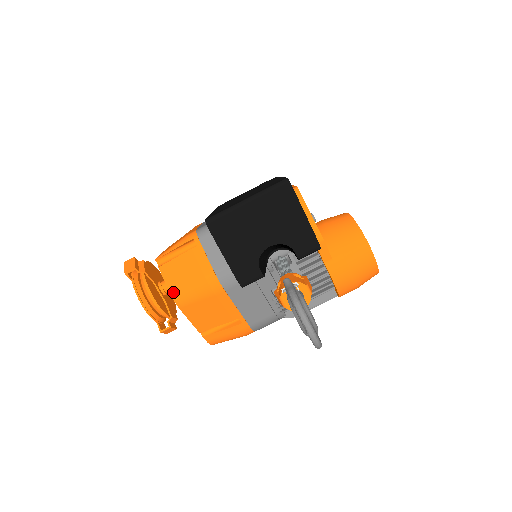
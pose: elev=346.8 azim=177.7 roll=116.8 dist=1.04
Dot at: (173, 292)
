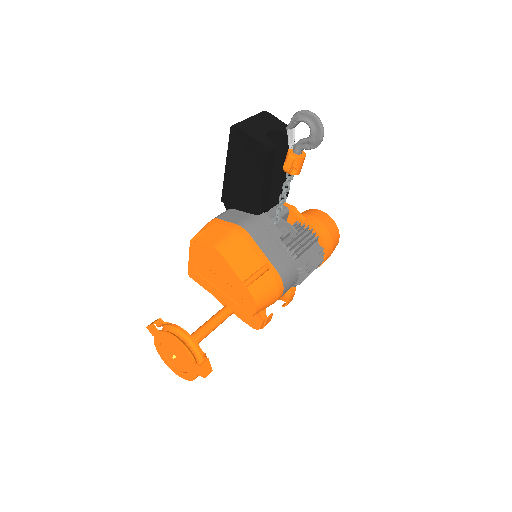
Dot at: (213, 245)
